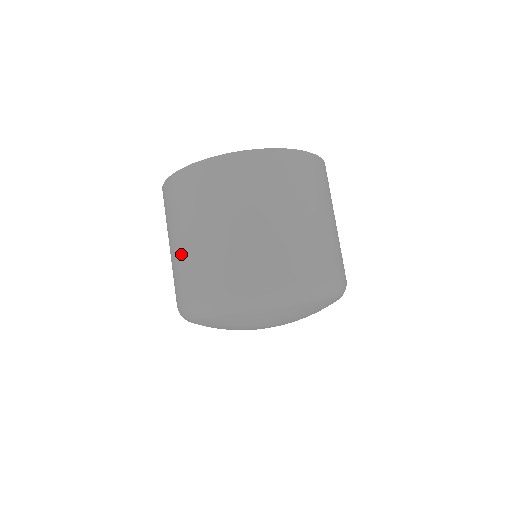
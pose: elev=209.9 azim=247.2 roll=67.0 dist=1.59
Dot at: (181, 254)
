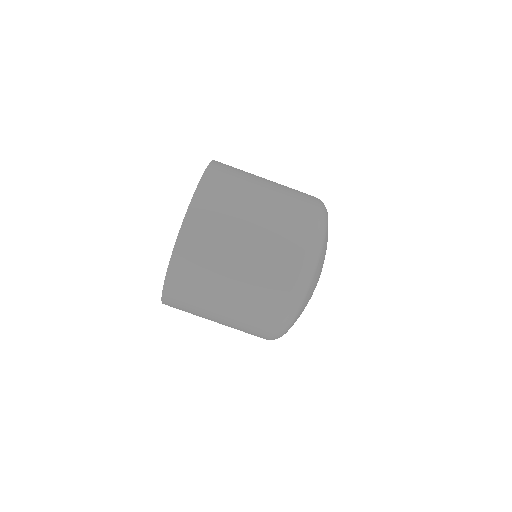
Dot at: (228, 326)
